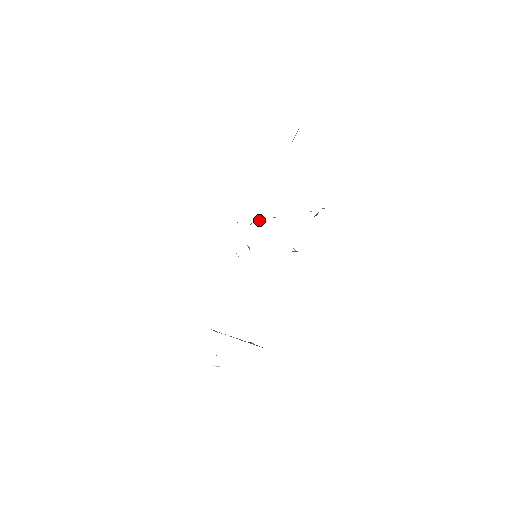
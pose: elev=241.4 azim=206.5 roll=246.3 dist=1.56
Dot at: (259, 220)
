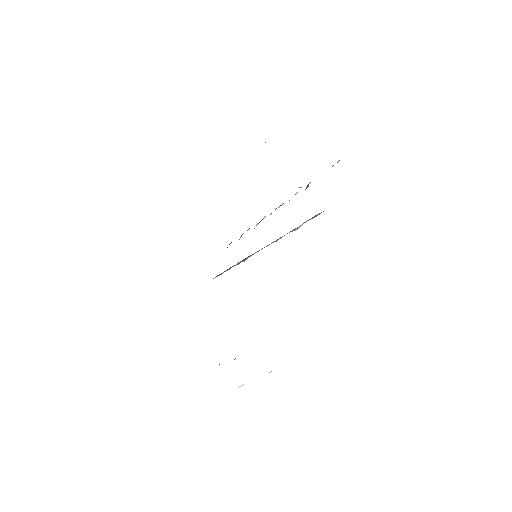
Dot at: occluded
